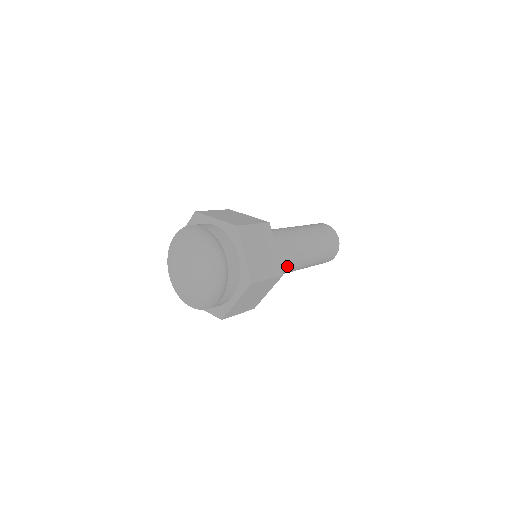
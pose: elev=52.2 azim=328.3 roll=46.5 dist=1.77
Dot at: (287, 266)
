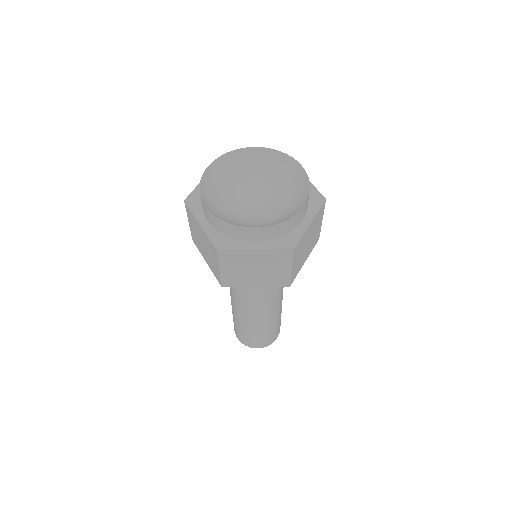
Dot at: (263, 295)
